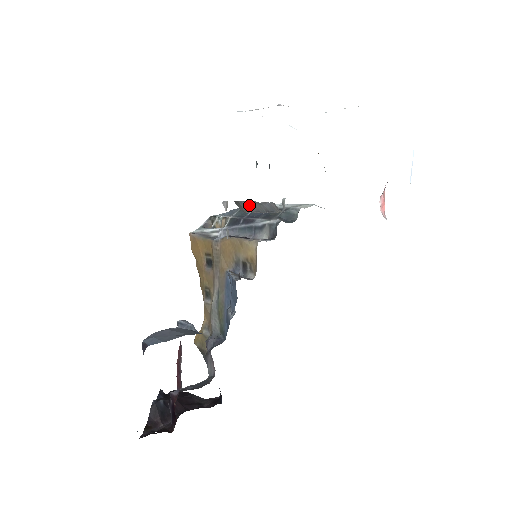
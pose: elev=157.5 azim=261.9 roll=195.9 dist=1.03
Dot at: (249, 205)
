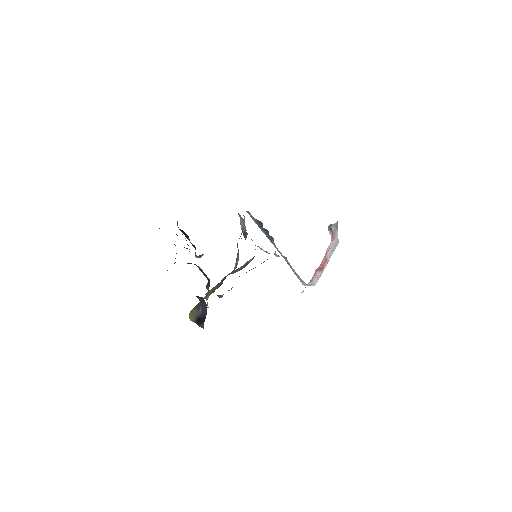
Dot at: occluded
